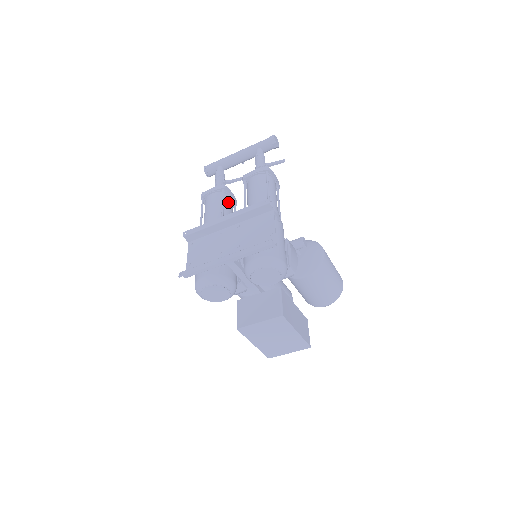
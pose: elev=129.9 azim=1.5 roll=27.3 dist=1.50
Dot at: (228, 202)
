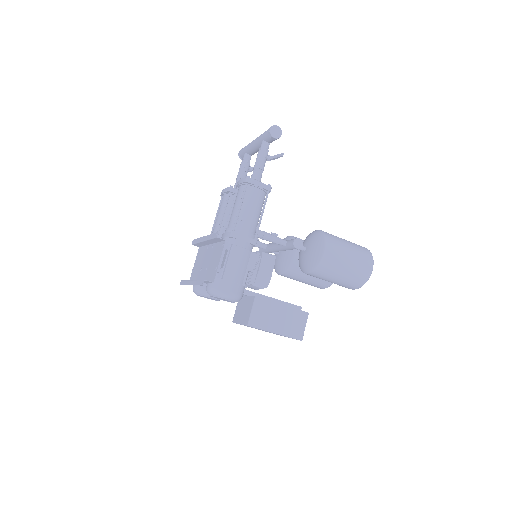
Dot at: occluded
